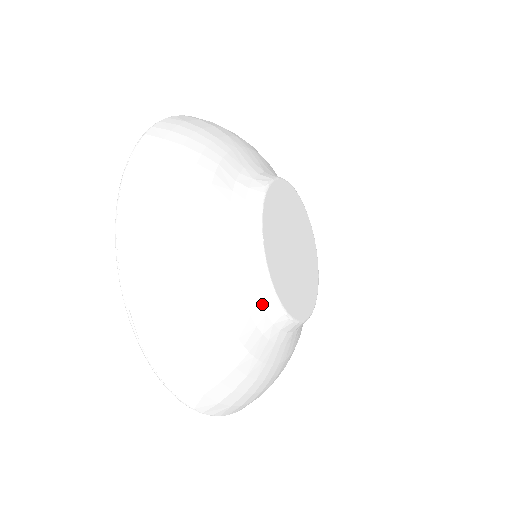
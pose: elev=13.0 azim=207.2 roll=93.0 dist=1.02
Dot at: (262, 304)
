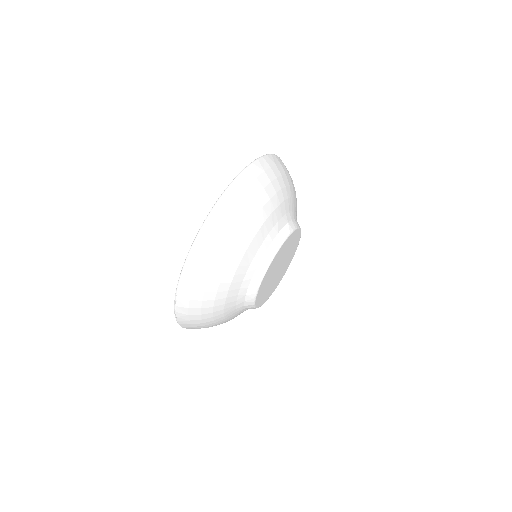
Dot at: (246, 308)
